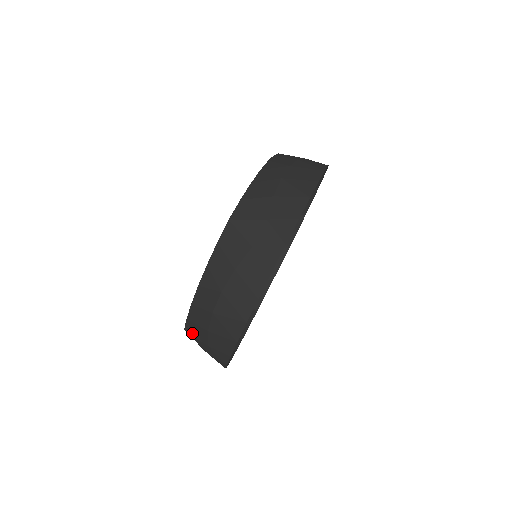
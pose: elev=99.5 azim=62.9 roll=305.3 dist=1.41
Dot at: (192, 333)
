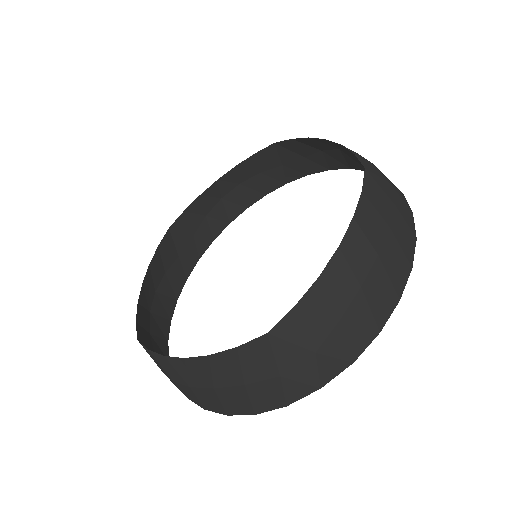
Dot at: (170, 241)
